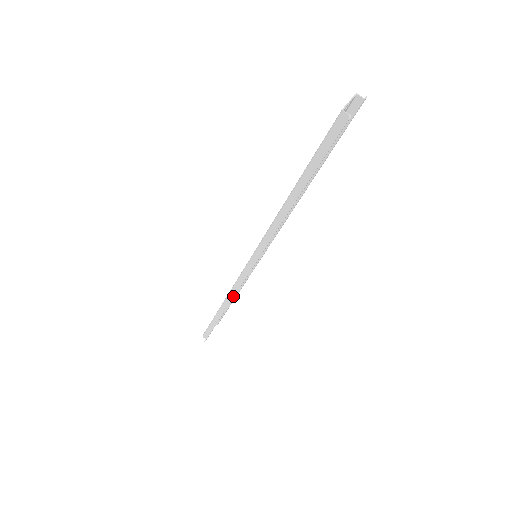
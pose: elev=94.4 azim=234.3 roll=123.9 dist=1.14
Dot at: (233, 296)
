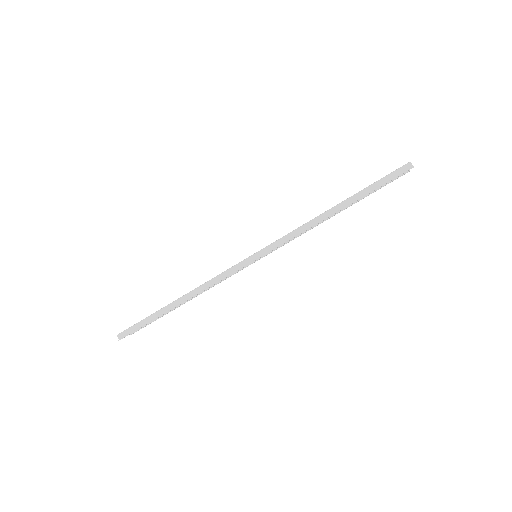
Dot at: (211, 285)
